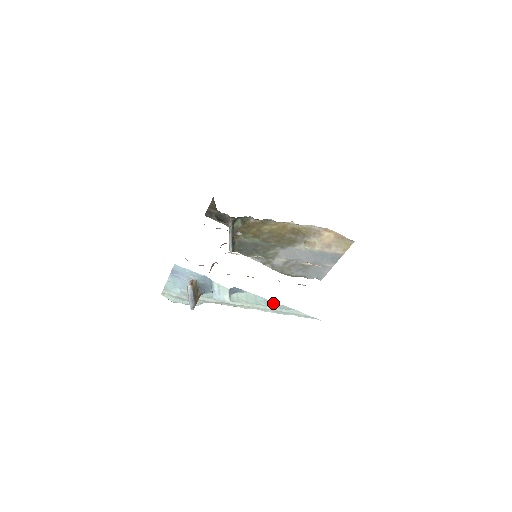
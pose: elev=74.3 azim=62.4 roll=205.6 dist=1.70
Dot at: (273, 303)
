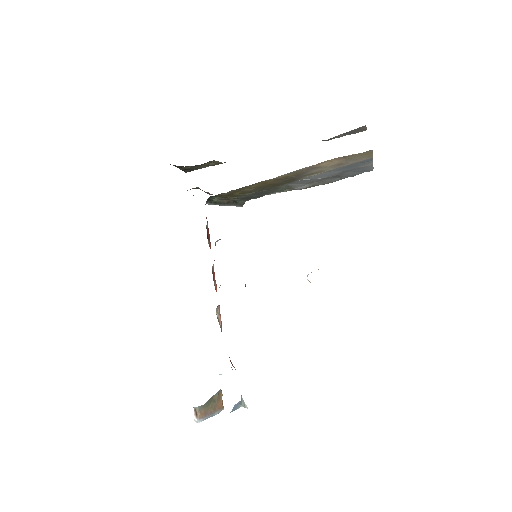
Dot at: occluded
